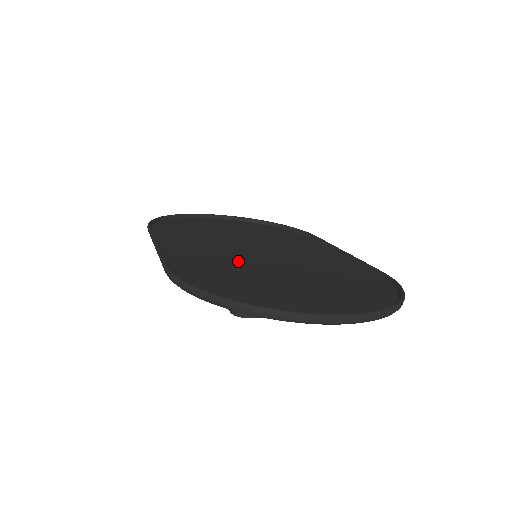
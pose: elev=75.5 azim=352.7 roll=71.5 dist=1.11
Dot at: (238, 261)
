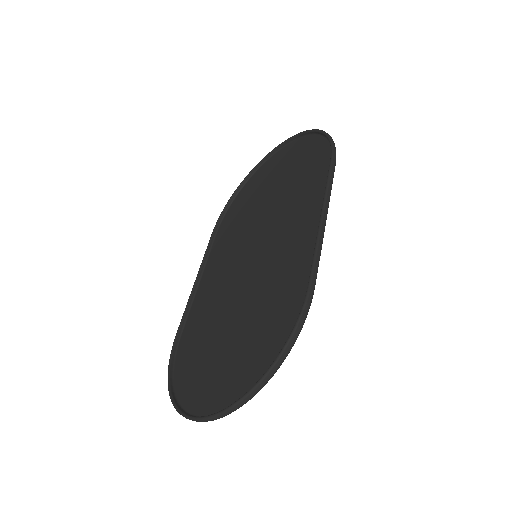
Dot at: (226, 292)
